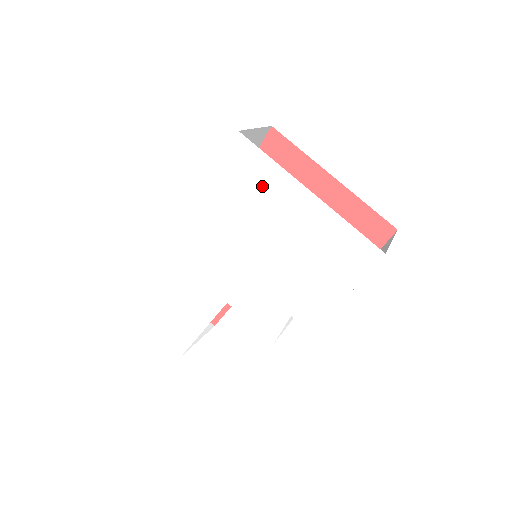
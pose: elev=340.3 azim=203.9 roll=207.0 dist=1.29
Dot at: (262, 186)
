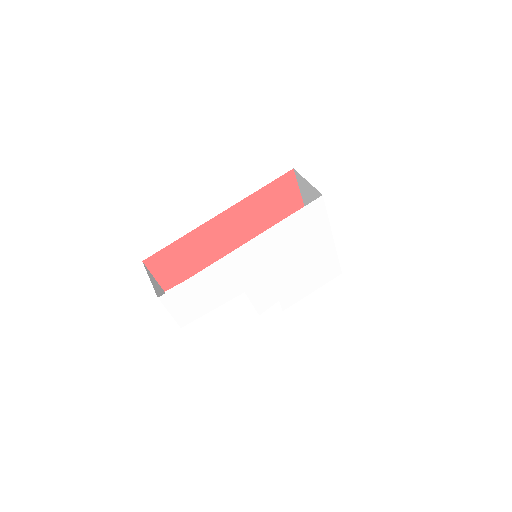
Dot at: (313, 229)
